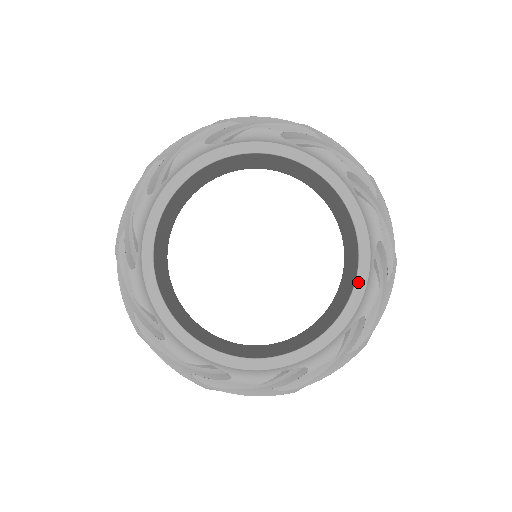
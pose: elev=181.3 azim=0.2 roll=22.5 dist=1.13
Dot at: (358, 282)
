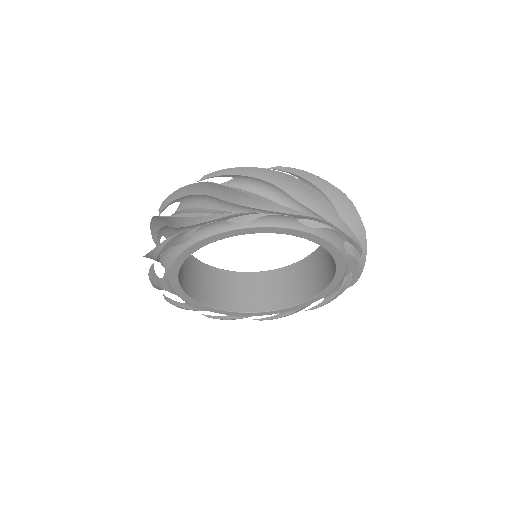
Dot at: (326, 290)
